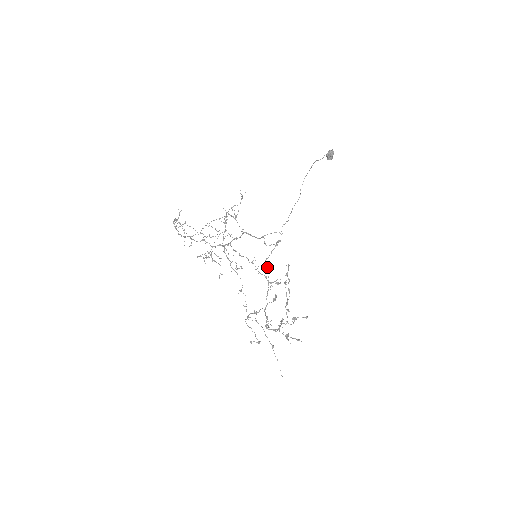
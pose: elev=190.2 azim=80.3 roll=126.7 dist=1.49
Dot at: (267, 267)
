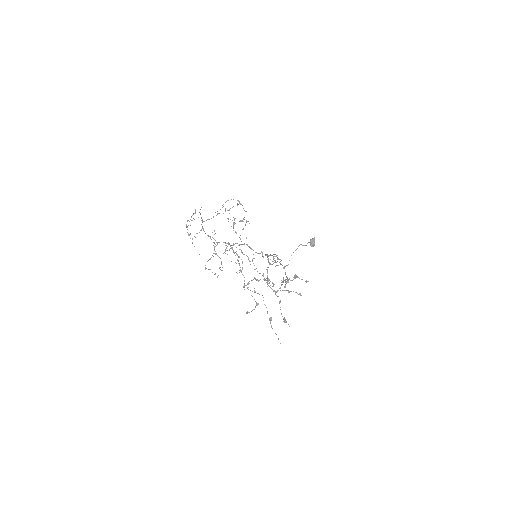
Dot at: (267, 256)
